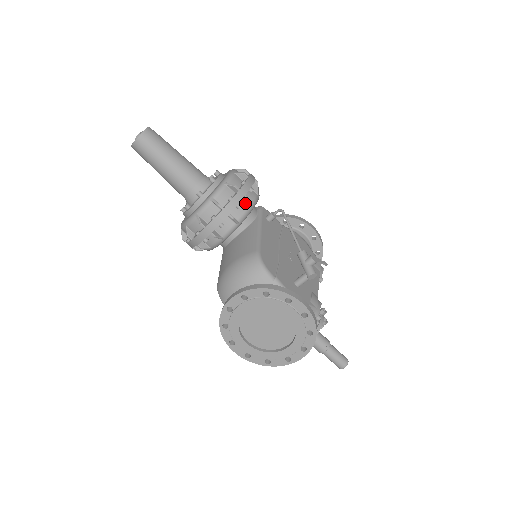
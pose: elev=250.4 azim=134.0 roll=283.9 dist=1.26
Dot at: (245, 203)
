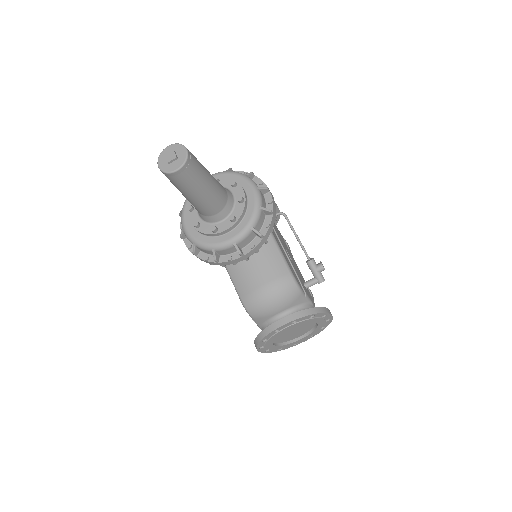
Dot at: occluded
